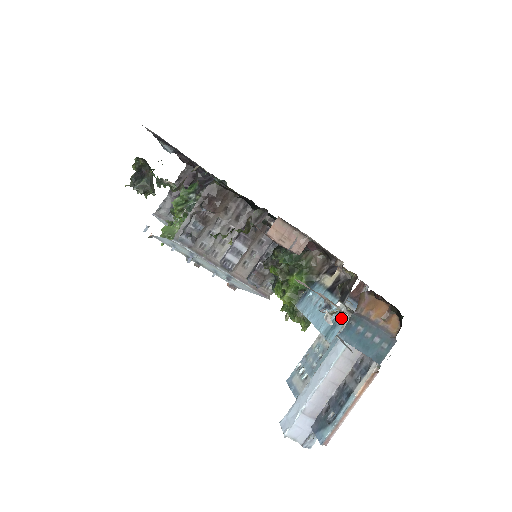
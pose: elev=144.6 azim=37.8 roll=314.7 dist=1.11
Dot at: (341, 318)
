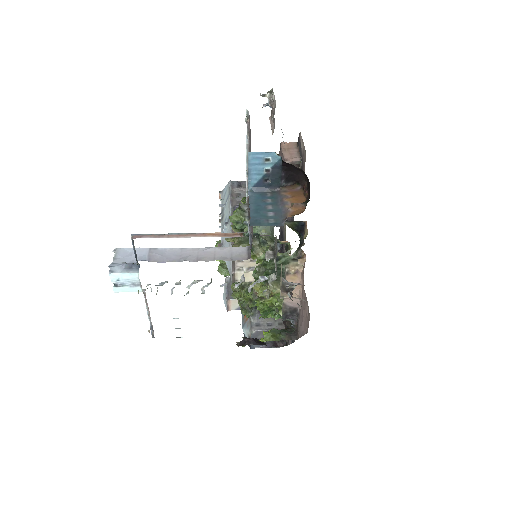
Dot at: occluded
